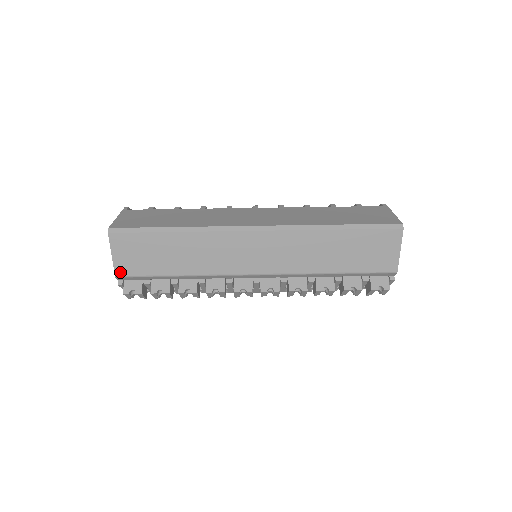
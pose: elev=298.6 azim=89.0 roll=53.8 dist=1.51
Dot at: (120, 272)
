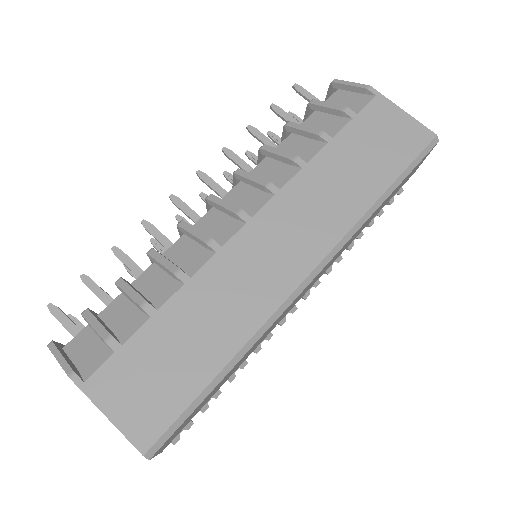
Dot at: occluded
